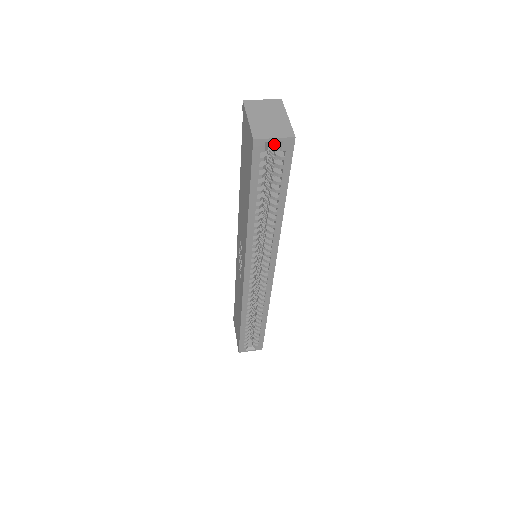
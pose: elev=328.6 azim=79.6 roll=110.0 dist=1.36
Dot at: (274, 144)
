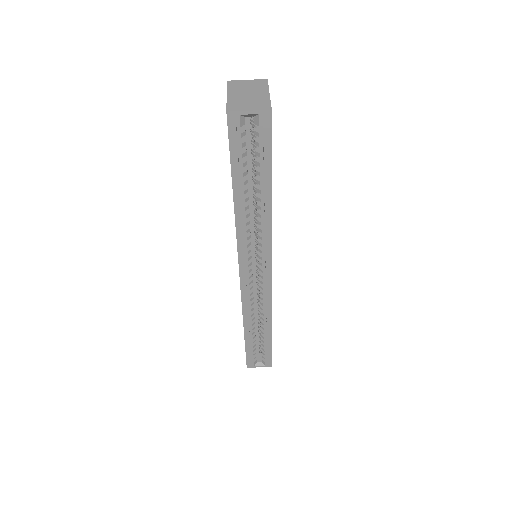
Dot at: (253, 120)
